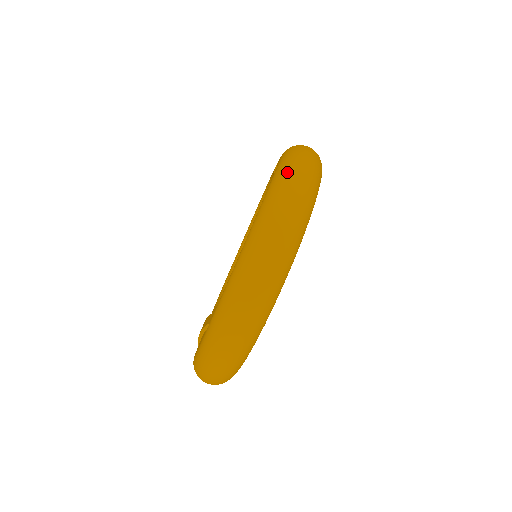
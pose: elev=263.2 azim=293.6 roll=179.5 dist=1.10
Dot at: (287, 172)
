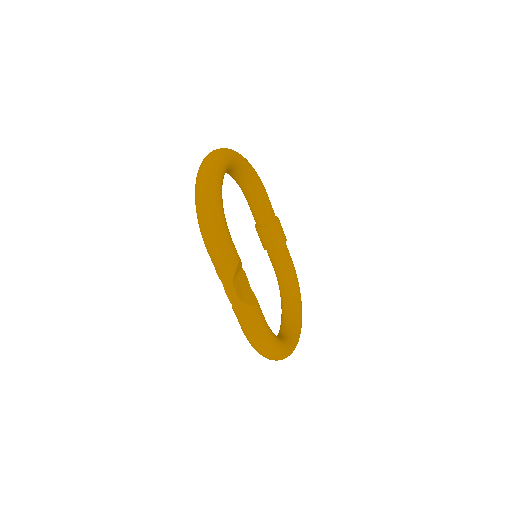
Dot at: occluded
